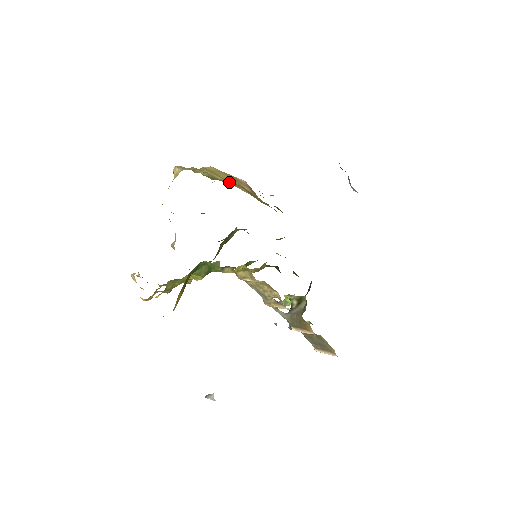
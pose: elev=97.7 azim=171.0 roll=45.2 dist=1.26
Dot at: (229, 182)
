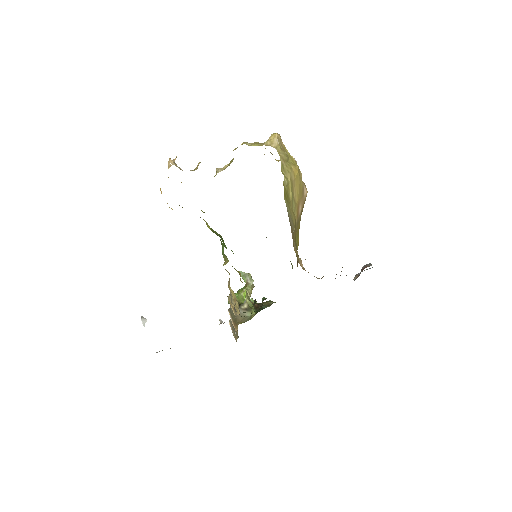
Dot at: occluded
